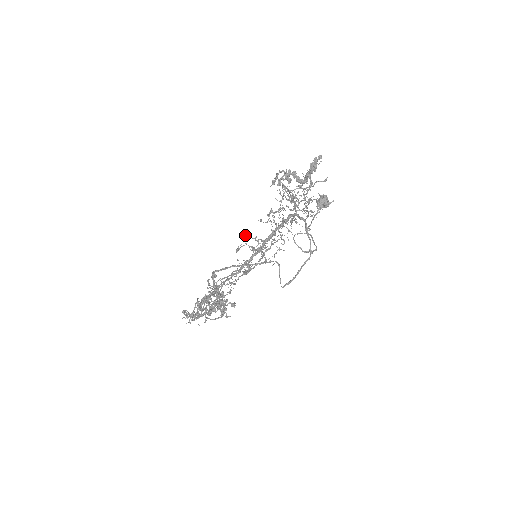
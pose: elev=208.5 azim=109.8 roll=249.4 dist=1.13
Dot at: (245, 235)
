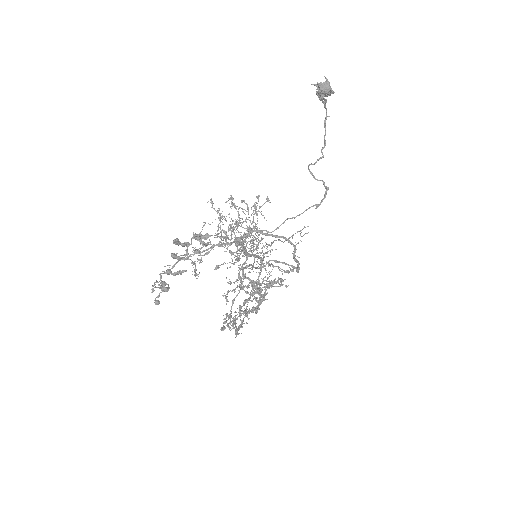
Dot at: occluded
